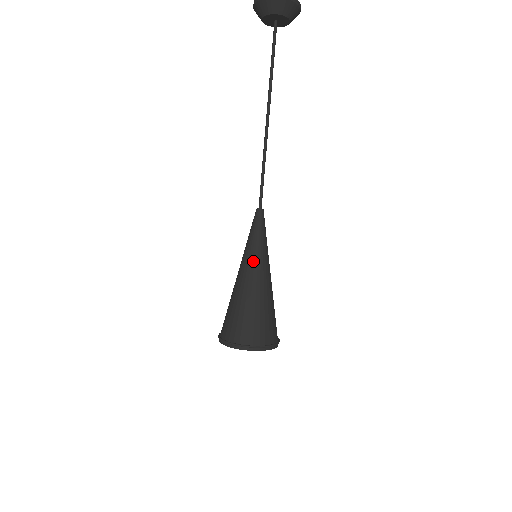
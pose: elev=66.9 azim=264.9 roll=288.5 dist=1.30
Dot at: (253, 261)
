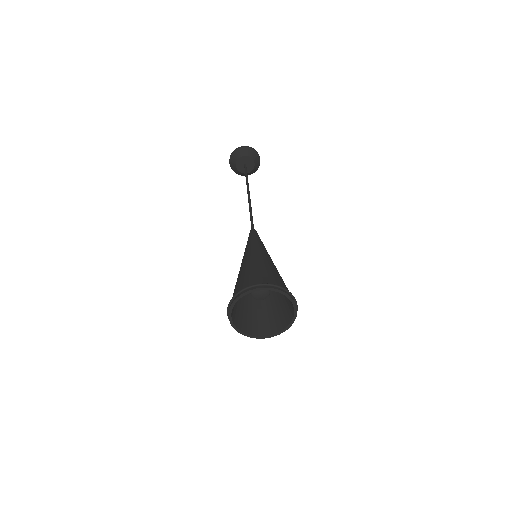
Dot at: (250, 249)
